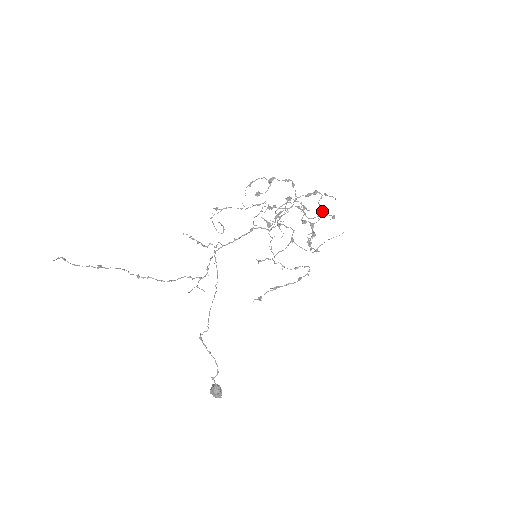
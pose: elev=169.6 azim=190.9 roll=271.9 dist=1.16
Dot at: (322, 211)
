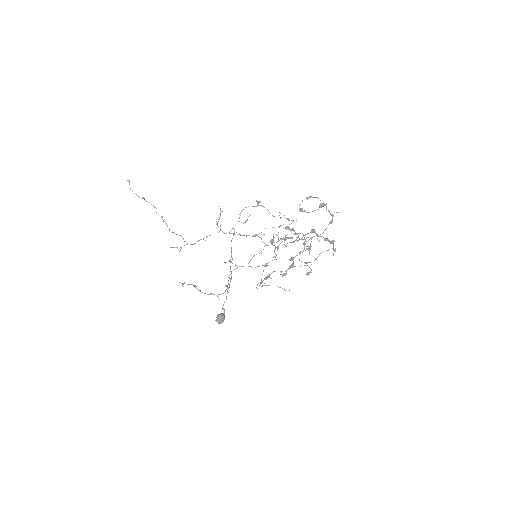
Dot at: occluded
